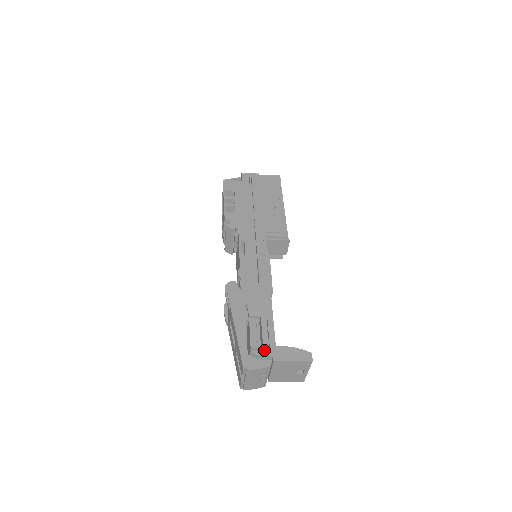
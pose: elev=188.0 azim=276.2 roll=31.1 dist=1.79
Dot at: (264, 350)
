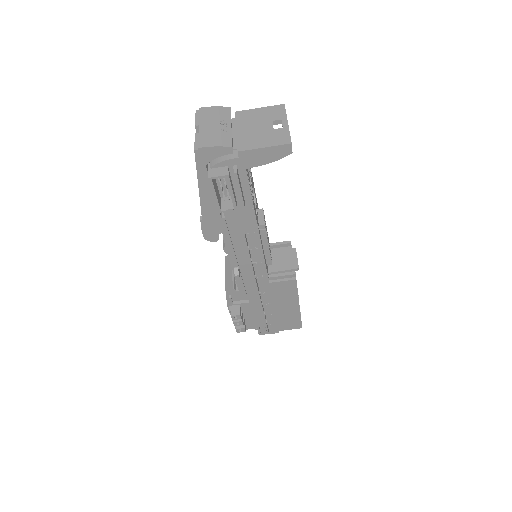
Dot at: occluded
